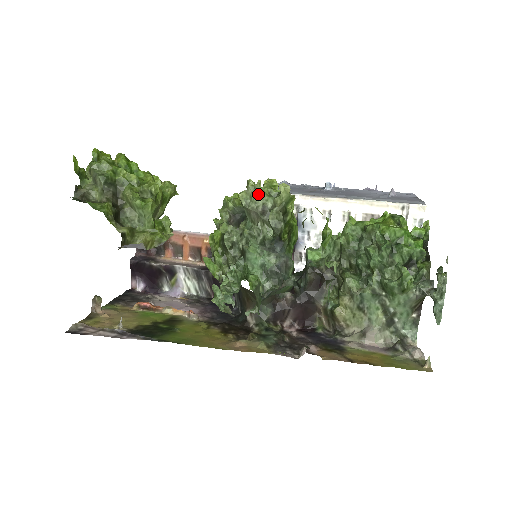
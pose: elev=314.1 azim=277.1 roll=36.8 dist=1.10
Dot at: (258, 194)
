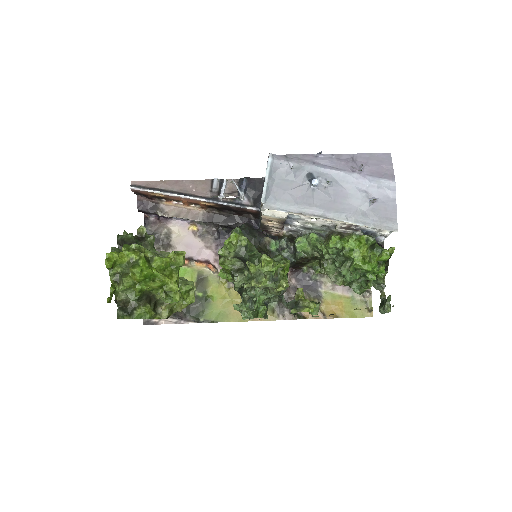
Dot at: occluded
